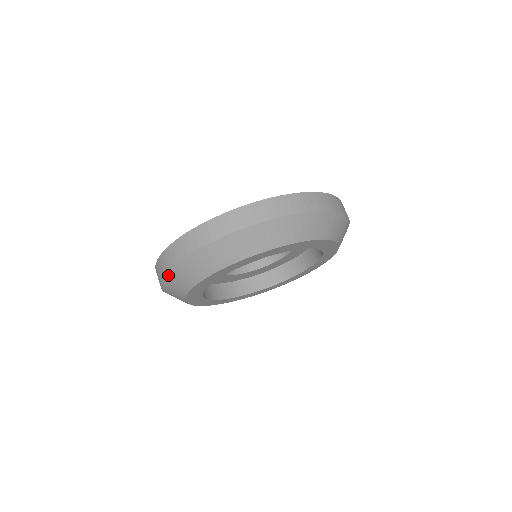
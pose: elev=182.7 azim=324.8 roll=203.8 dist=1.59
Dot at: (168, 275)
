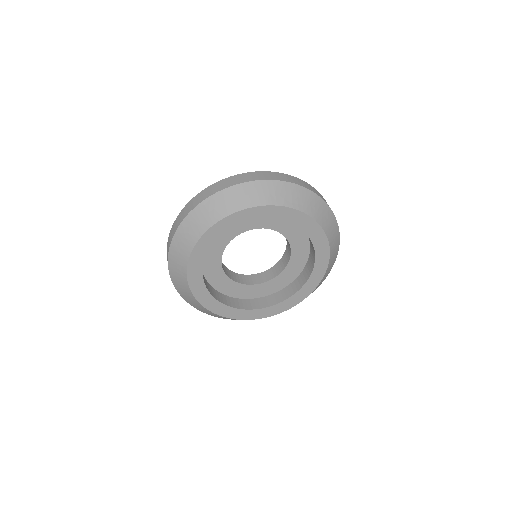
Dot at: (189, 216)
